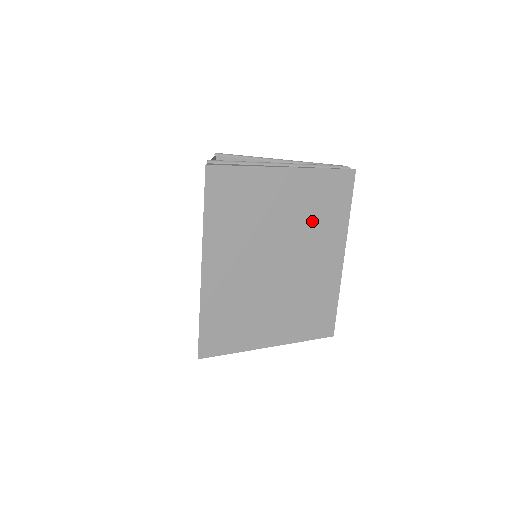
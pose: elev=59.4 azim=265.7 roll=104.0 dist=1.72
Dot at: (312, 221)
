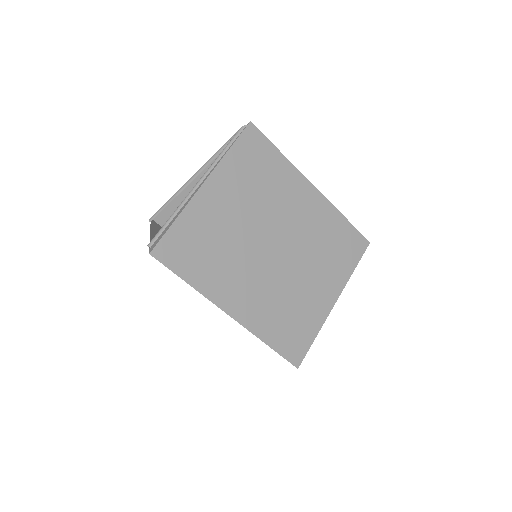
Dot at: (263, 193)
